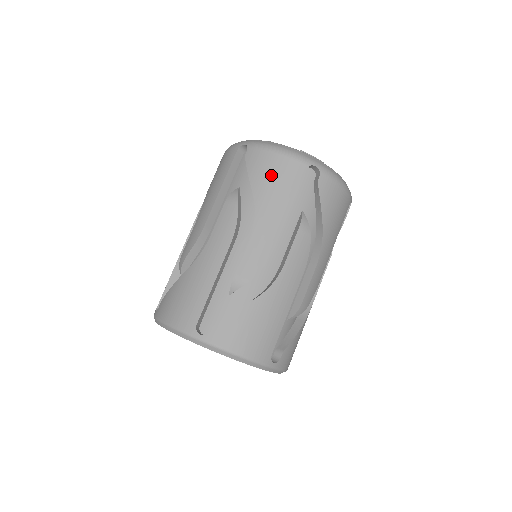
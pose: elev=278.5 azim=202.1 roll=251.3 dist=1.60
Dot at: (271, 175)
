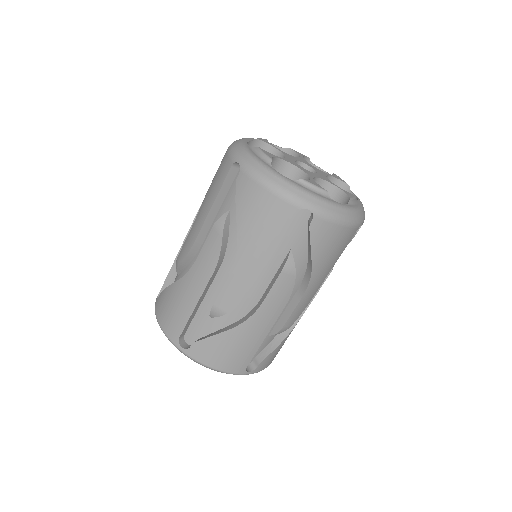
Dot at: (257, 214)
